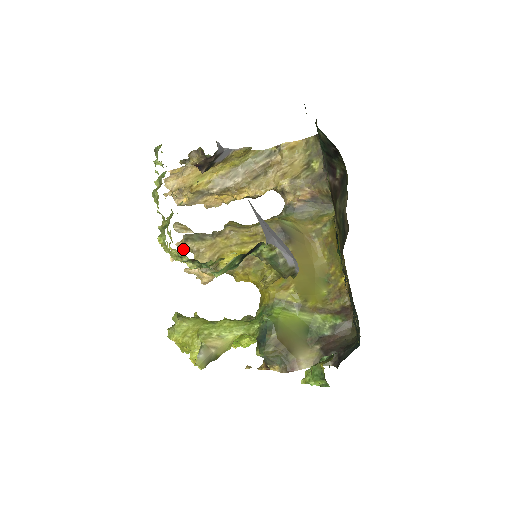
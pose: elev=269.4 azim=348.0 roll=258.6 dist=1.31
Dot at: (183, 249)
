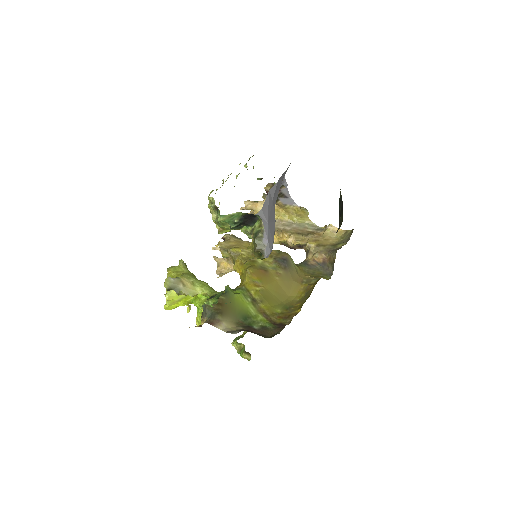
Dot at: occluded
